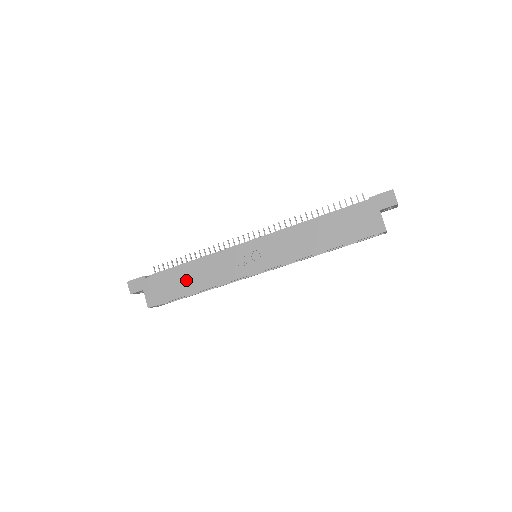
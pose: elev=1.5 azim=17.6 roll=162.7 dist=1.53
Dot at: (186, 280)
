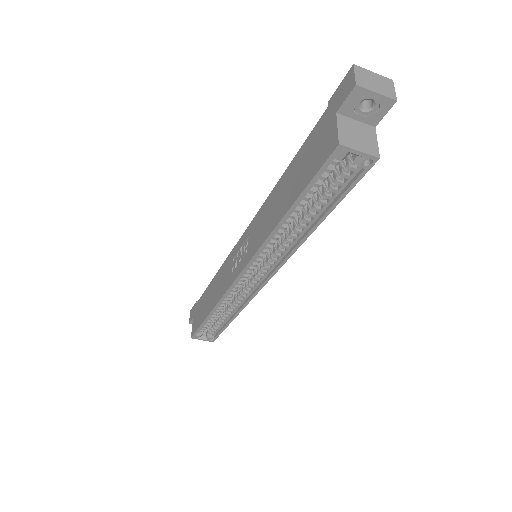
Dot at: (209, 299)
